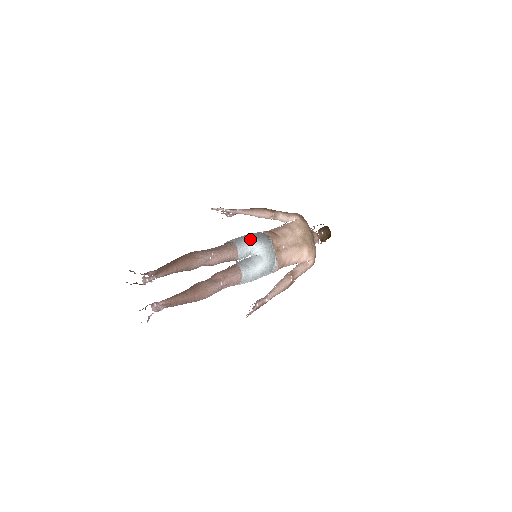
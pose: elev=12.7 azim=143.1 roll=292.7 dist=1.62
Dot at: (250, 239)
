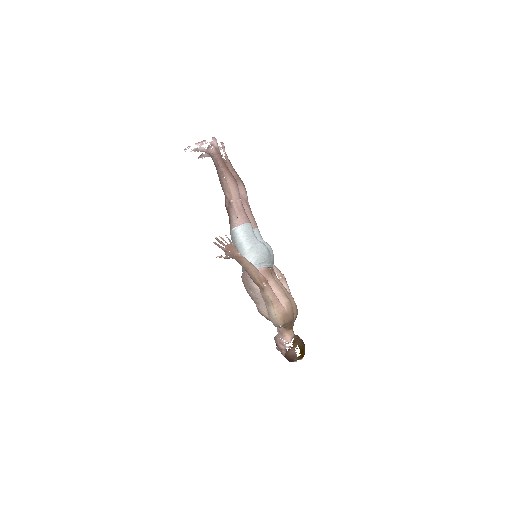
Dot at: occluded
